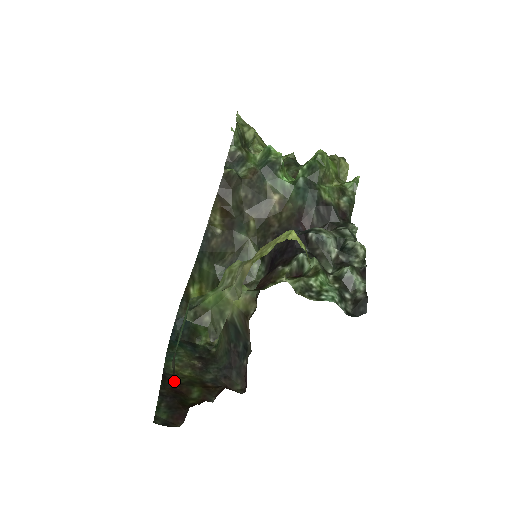
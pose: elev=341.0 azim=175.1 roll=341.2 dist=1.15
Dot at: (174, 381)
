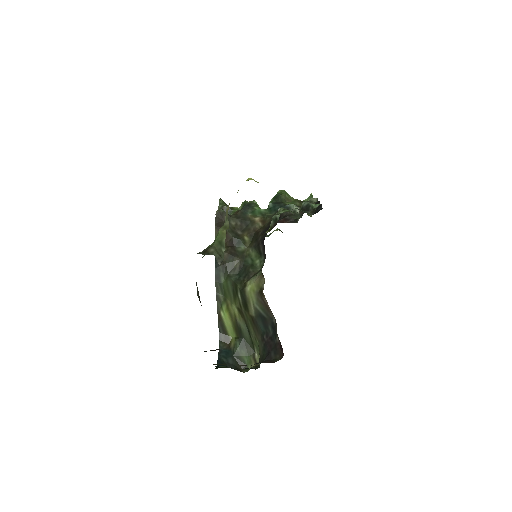
Dot at: occluded
